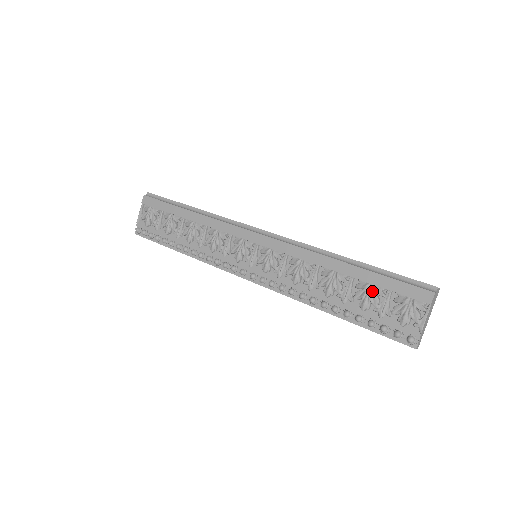
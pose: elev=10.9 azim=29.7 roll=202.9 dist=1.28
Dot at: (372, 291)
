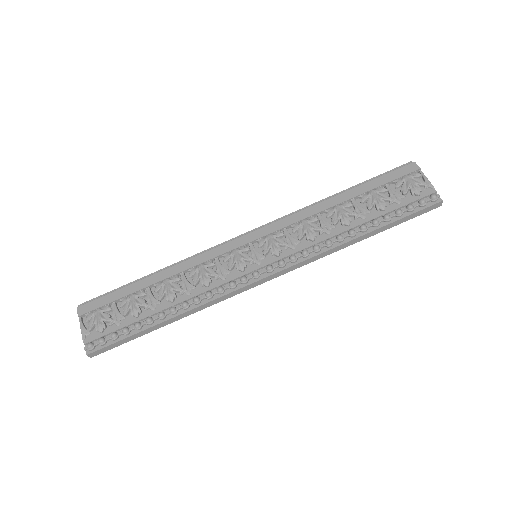
Dot at: (376, 193)
